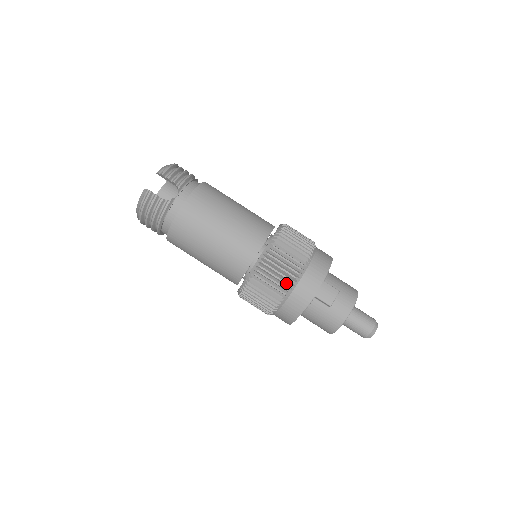
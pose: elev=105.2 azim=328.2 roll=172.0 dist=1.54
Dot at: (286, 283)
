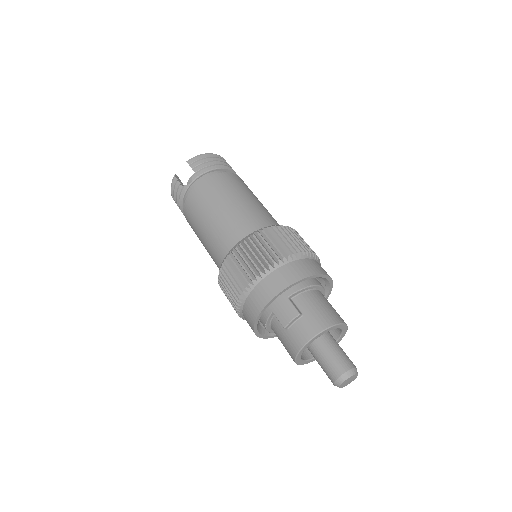
Dot at: (240, 287)
